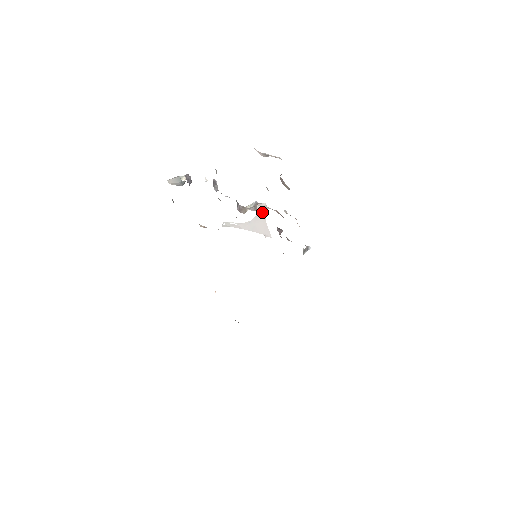
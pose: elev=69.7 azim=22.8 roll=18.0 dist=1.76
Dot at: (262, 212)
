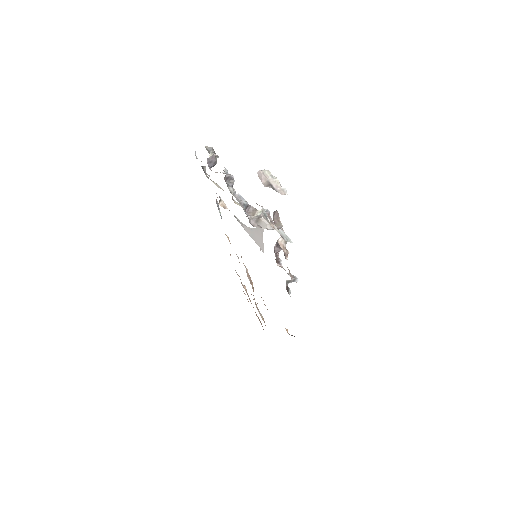
Dot at: (262, 227)
